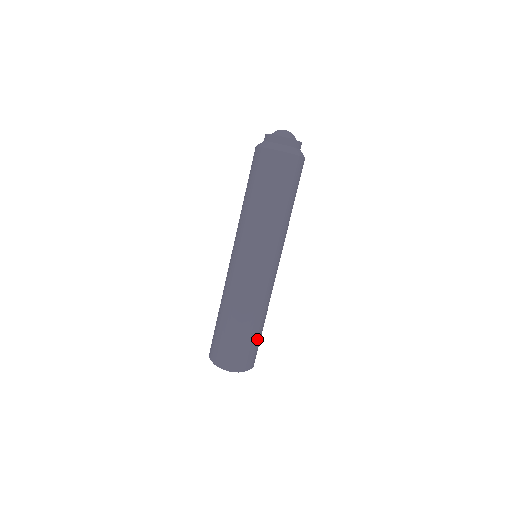
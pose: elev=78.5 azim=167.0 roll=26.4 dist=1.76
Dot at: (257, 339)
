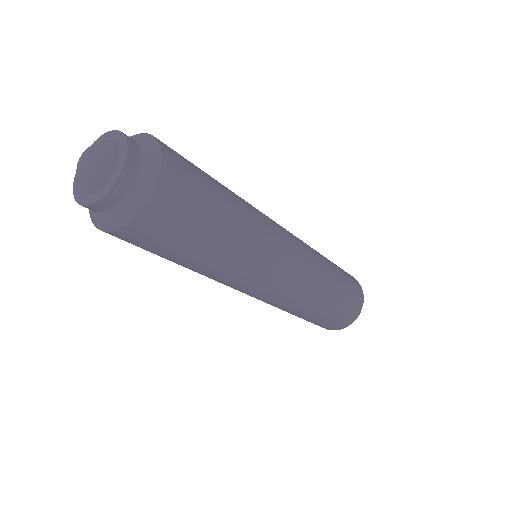
Dot at: (342, 300)
